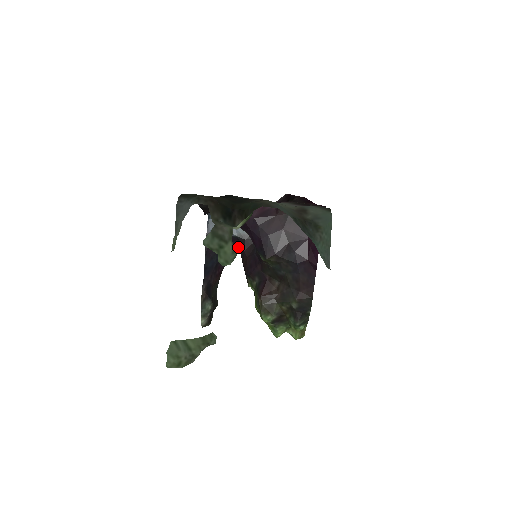
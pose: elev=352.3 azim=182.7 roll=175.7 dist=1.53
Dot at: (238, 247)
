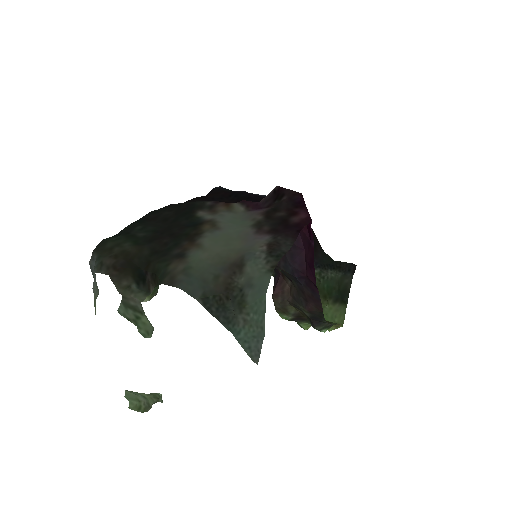
Dot at: occluded
